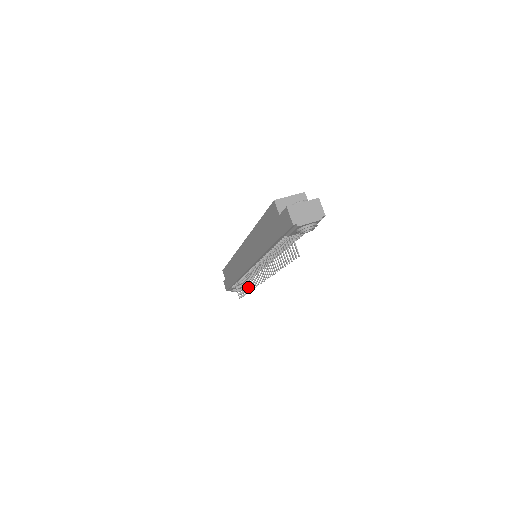
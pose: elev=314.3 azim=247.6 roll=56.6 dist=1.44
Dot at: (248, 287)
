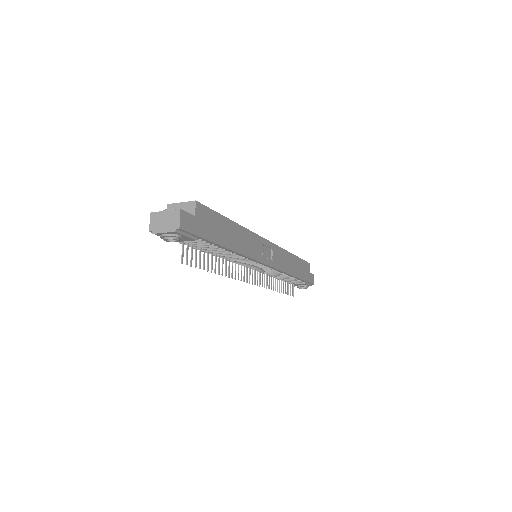
Dot at: (275, 286)
